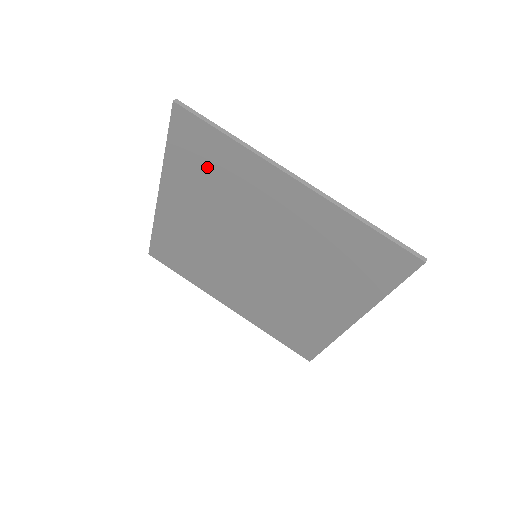
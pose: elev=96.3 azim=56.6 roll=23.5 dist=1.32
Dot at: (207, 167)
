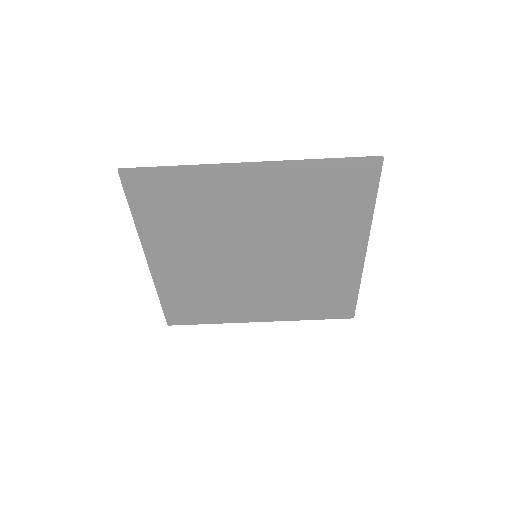
Dot at: (174, 207)
